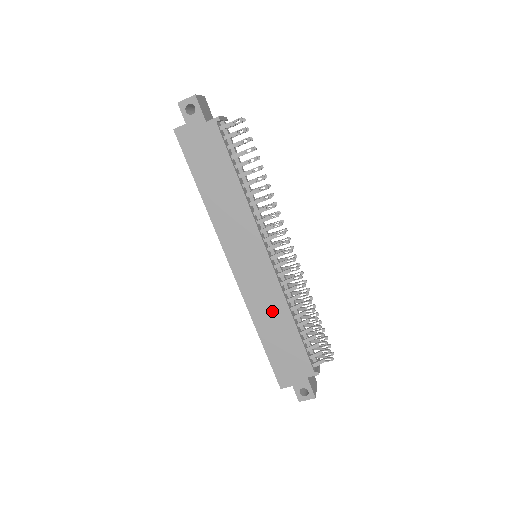
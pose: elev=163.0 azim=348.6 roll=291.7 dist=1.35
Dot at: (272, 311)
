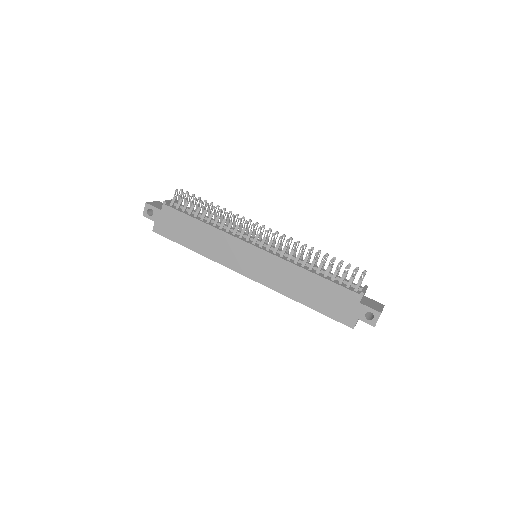
Dot at: (292, 279)
